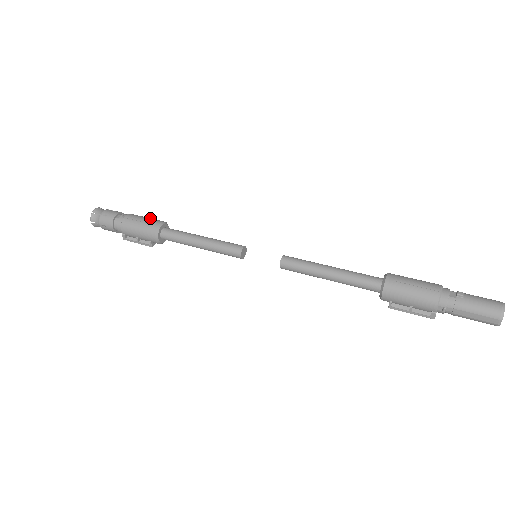
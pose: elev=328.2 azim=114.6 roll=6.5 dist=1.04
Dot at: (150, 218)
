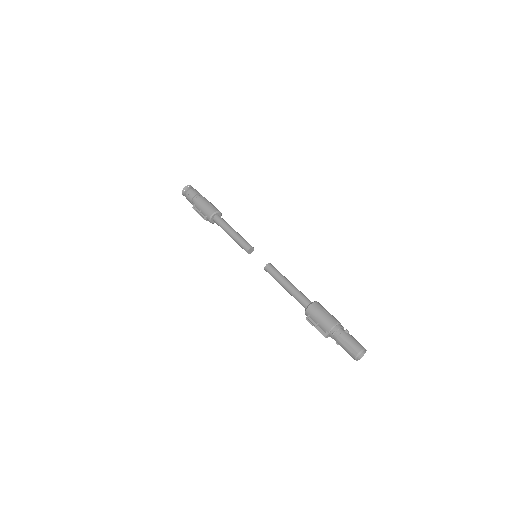
Dot at: (215, 207)
